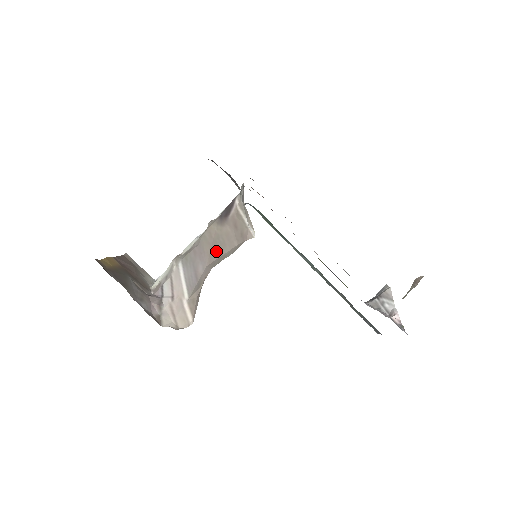
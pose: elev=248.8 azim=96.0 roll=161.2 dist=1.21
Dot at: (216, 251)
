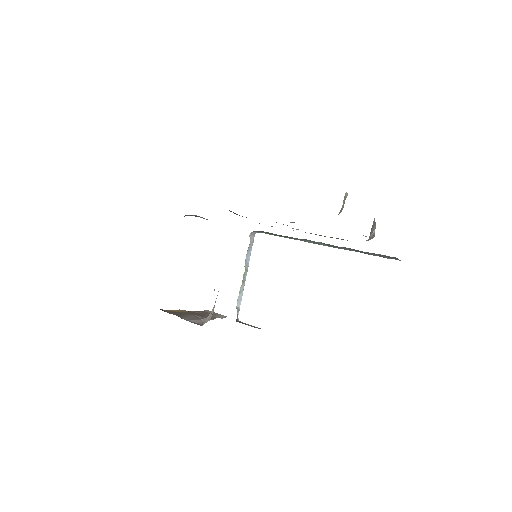
Dot at: occluded
